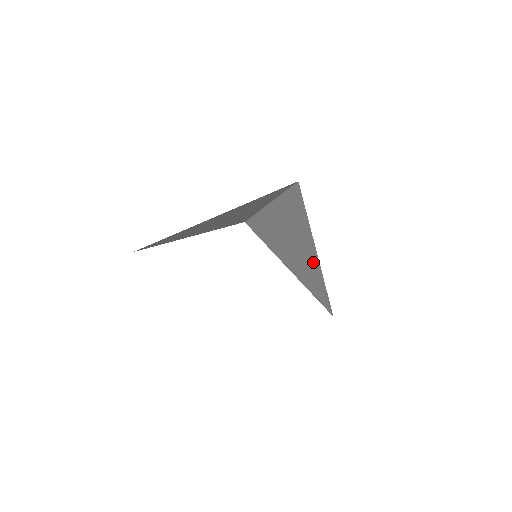
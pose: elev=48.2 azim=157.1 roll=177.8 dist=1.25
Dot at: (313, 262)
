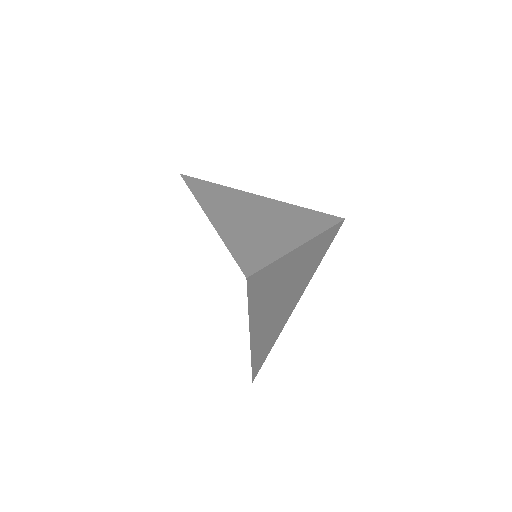
Dot at: (288, 309)
